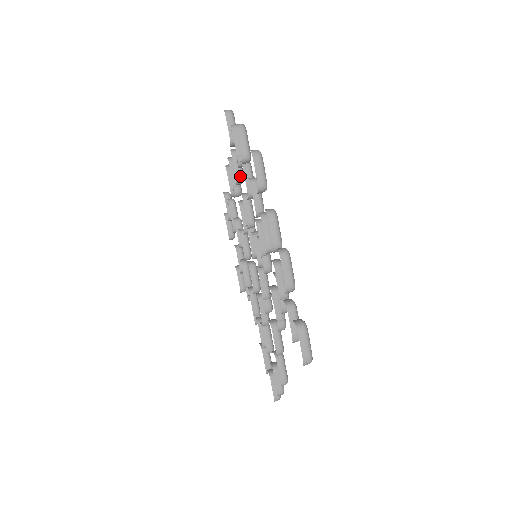
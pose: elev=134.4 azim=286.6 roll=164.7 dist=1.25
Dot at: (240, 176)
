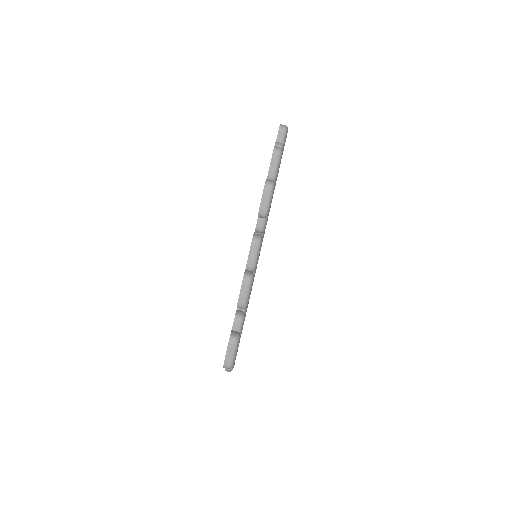
Dot at: occluded
